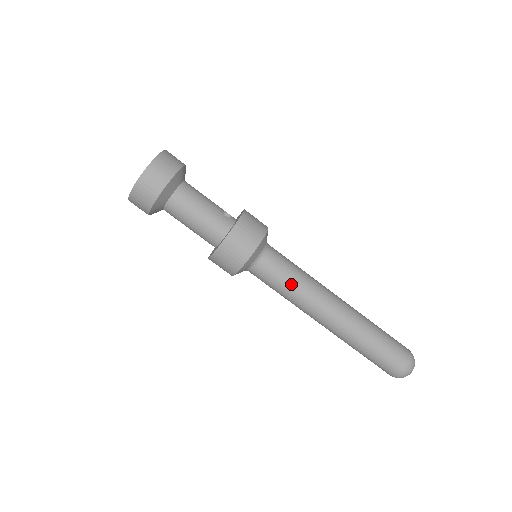
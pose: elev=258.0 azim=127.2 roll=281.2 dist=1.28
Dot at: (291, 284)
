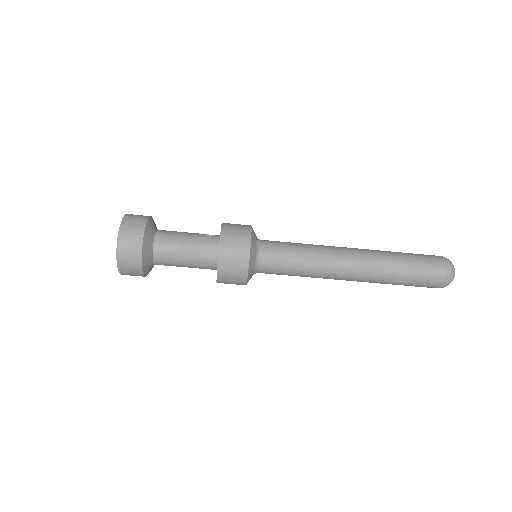
Dot at: (300, 259)
